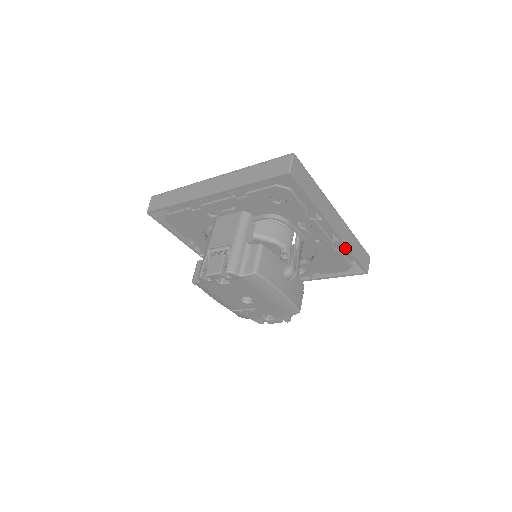
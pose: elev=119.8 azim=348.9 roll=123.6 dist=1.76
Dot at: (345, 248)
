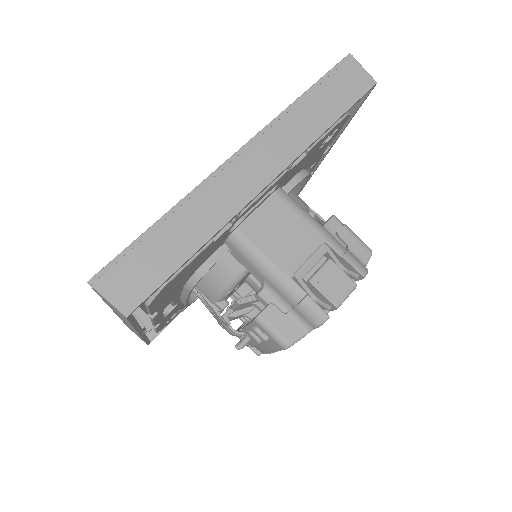
Dot at: (308, 180)
